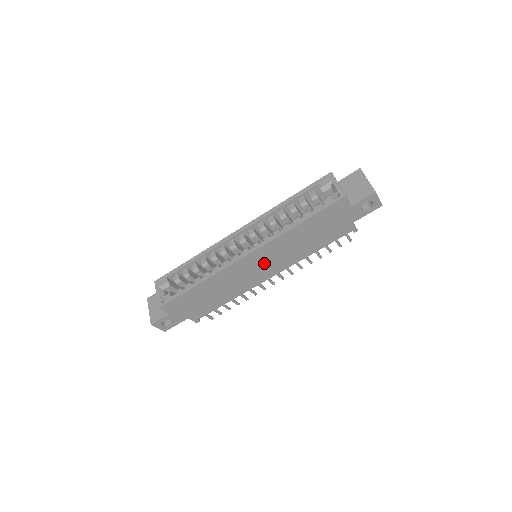
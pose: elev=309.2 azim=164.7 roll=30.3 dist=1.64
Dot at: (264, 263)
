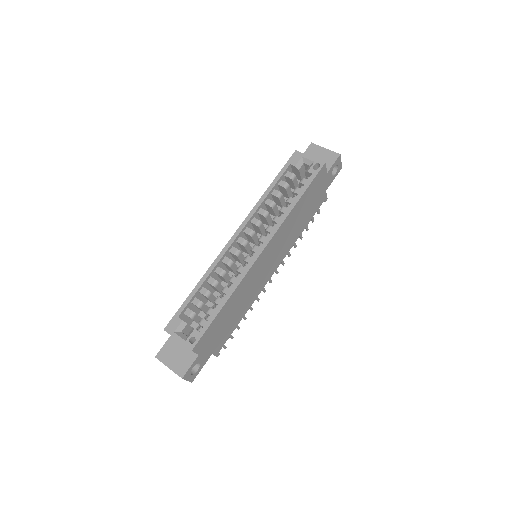
Dot at: (272, 256)
